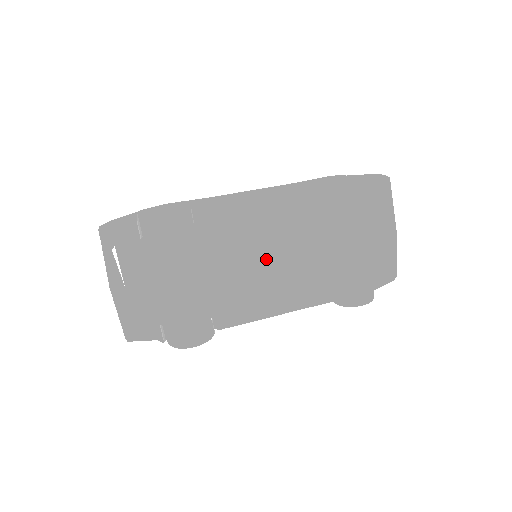
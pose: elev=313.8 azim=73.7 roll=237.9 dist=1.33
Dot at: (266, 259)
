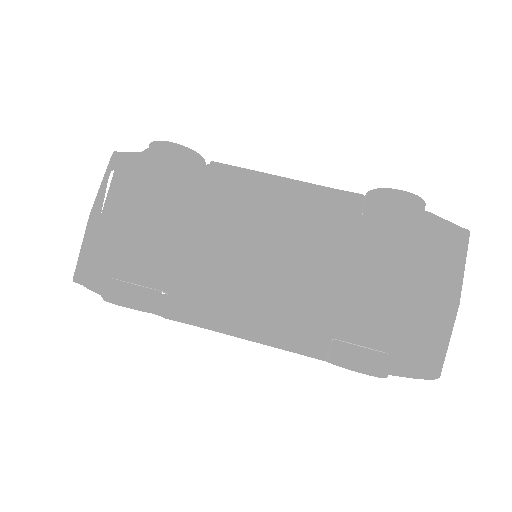
Dot at: (260, 253)
